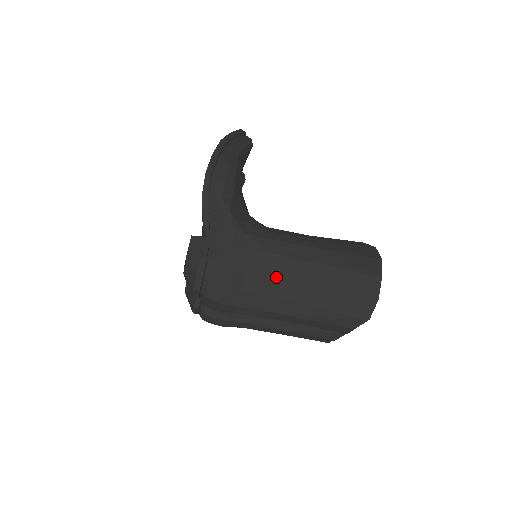
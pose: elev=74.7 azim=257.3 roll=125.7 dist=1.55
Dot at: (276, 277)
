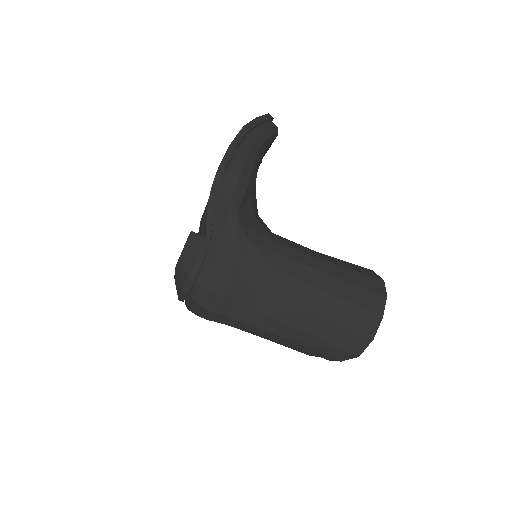
Dot at: (272, 295)
